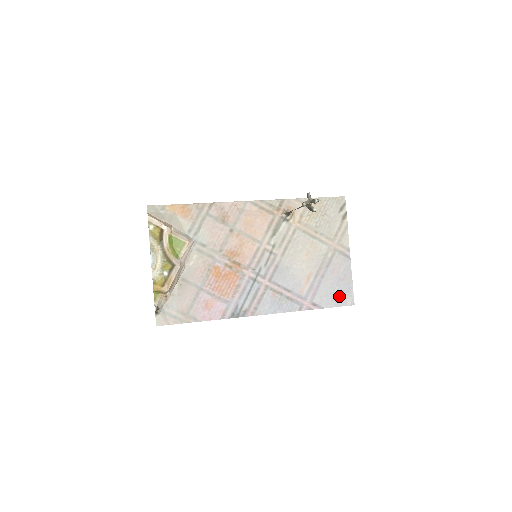
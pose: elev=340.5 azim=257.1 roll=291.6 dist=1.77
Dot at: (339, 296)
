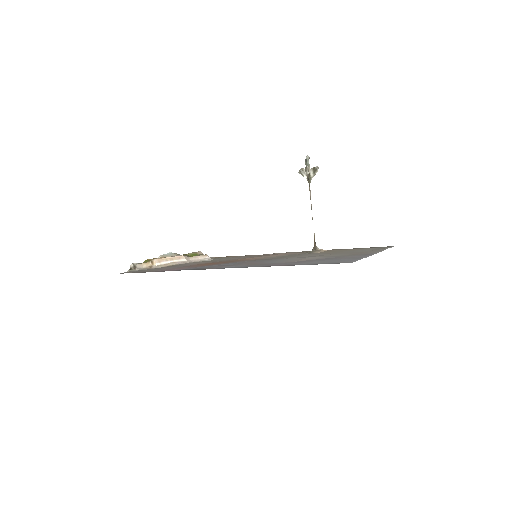
Dot at: (332, 262)
